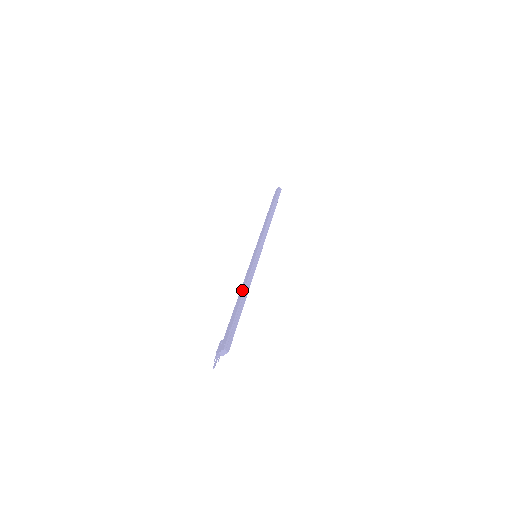
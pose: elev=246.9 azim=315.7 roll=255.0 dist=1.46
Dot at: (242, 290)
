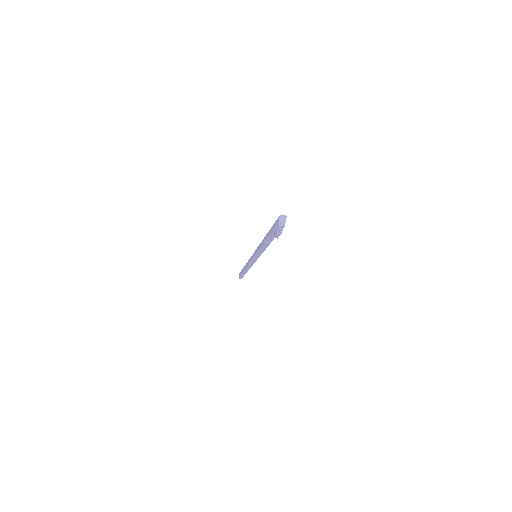
Dot at: (262, 241)
